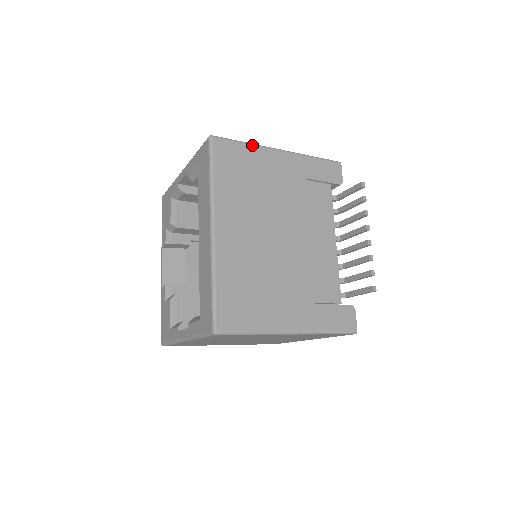
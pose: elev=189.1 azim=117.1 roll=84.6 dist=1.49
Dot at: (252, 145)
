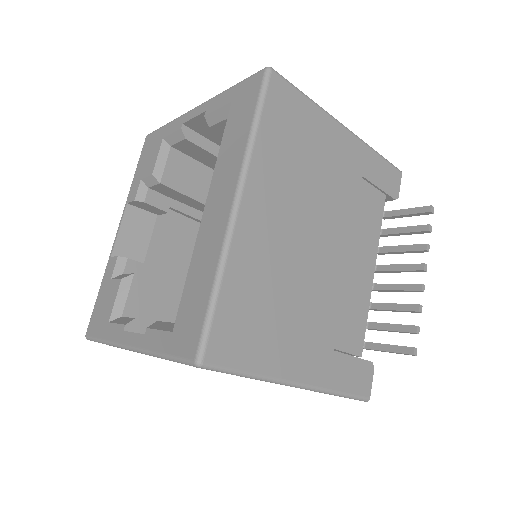
Dot at: (315, 104)
